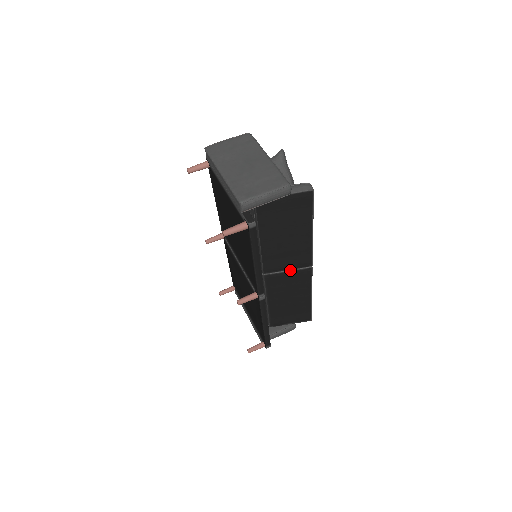
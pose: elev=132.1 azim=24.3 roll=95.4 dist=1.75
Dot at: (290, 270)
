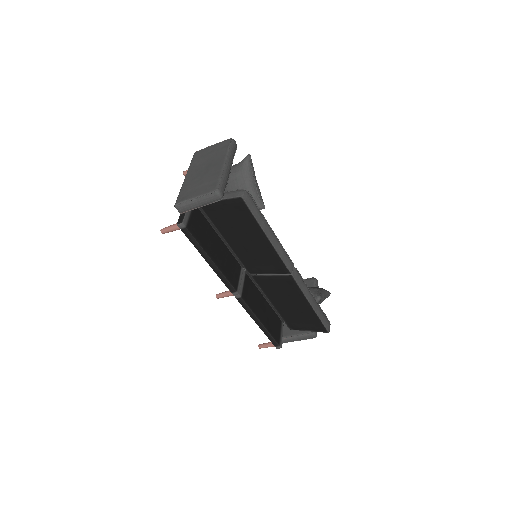
Dot at: (272, 274)
